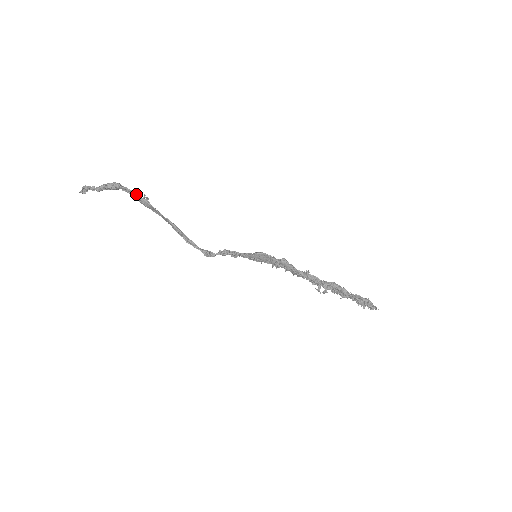
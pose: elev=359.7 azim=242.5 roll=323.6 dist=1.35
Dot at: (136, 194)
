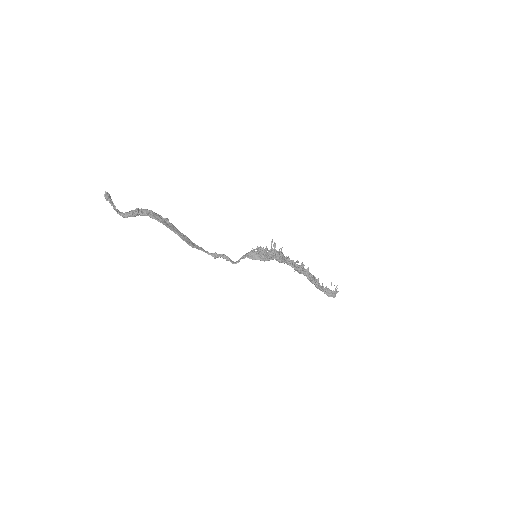
Dot at: occluded
